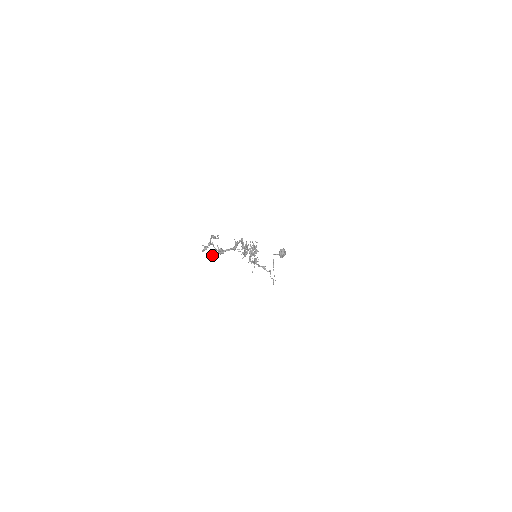
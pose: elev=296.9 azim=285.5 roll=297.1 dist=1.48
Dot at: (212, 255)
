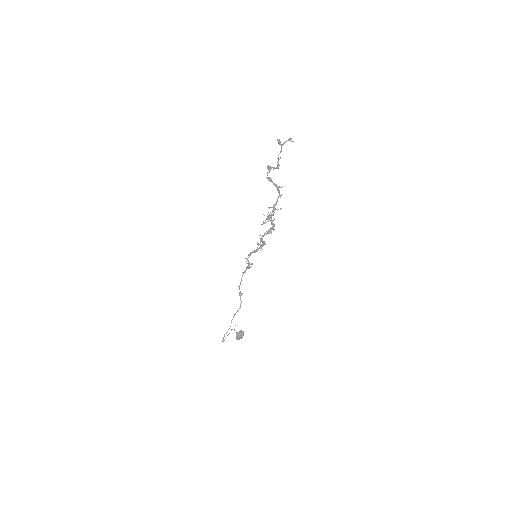
Dot at: (268, 167)
